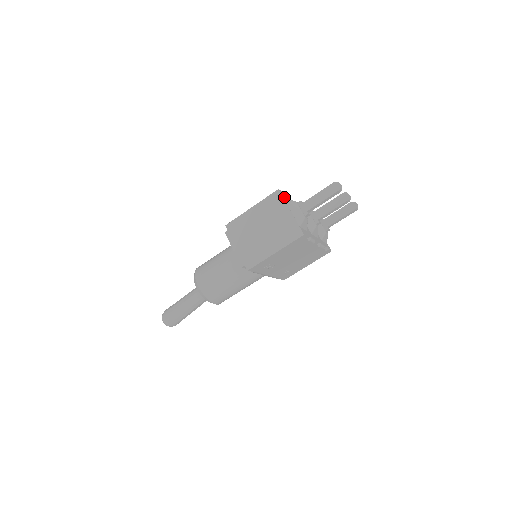
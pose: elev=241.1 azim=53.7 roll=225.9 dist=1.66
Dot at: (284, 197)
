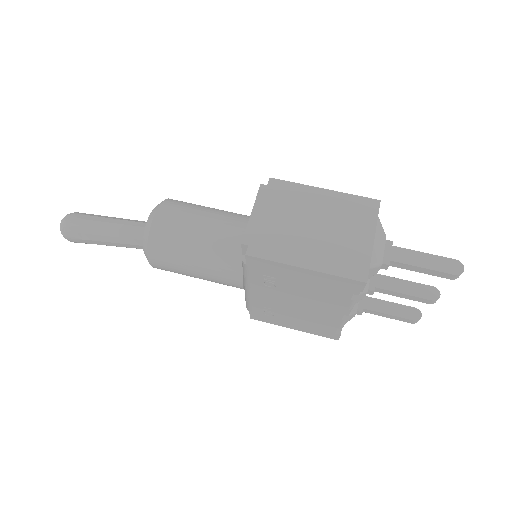
Dot at: occluded
